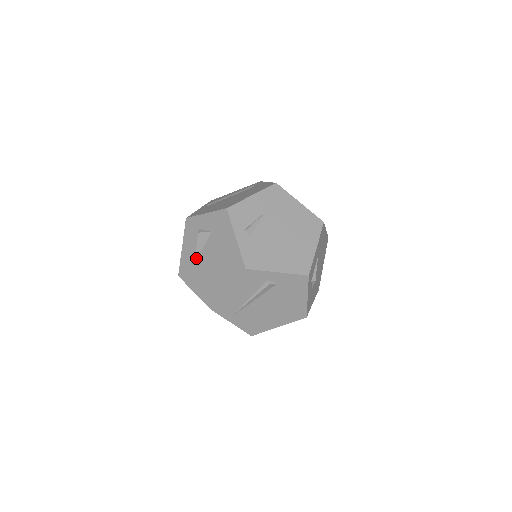
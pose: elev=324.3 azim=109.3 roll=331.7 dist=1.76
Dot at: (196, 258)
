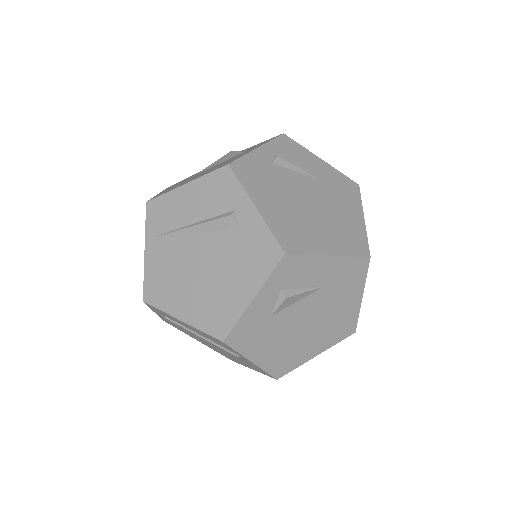
Dot at: (201, 171)
